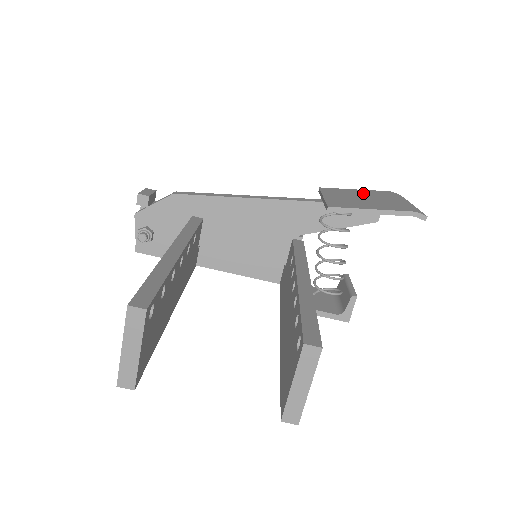
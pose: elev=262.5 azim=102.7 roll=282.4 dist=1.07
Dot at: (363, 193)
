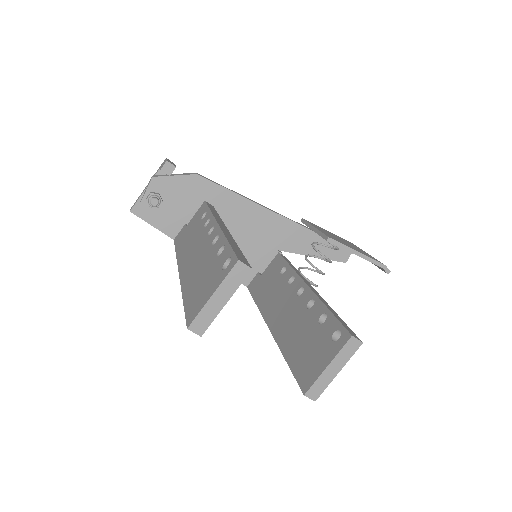
Dot at: (337, 236)
